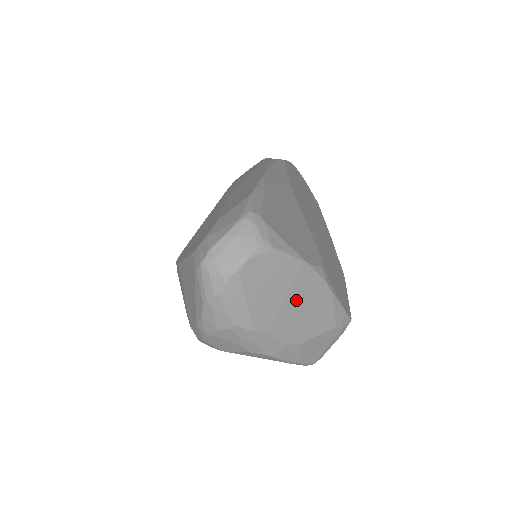
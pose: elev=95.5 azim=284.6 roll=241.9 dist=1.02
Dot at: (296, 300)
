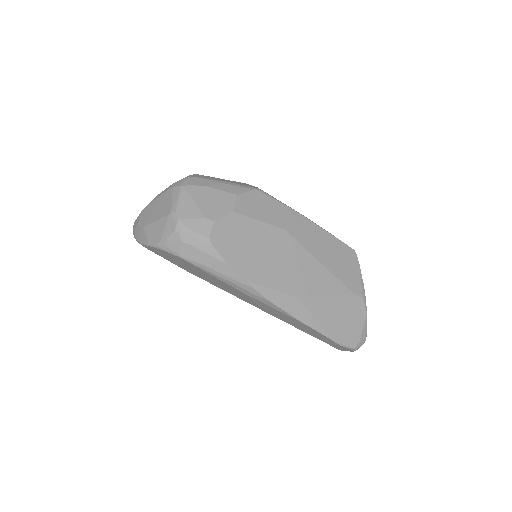
Dot at: occluded
